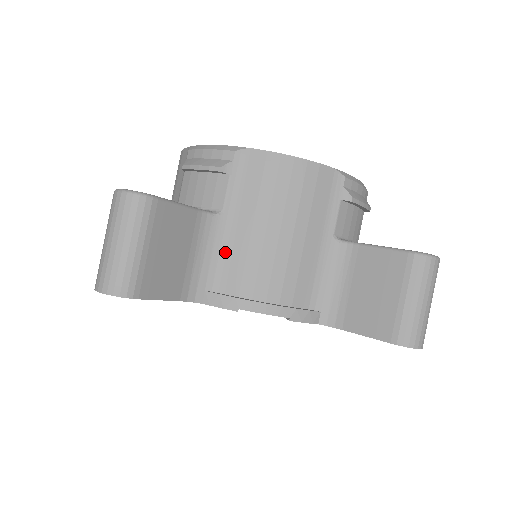
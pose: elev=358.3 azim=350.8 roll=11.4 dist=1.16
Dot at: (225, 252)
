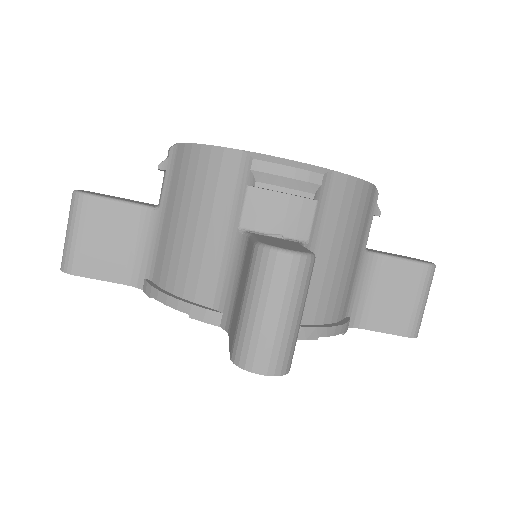
Dot at: occluded
